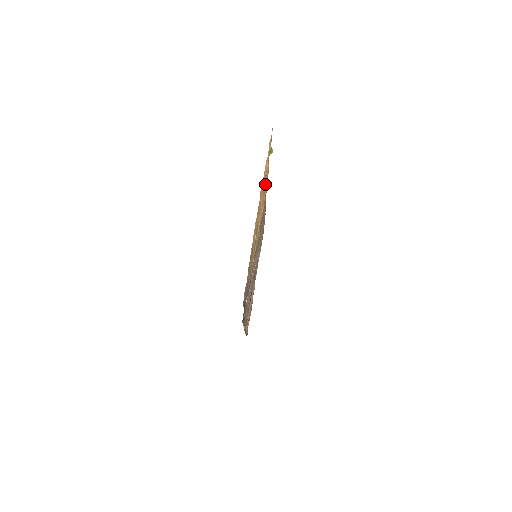
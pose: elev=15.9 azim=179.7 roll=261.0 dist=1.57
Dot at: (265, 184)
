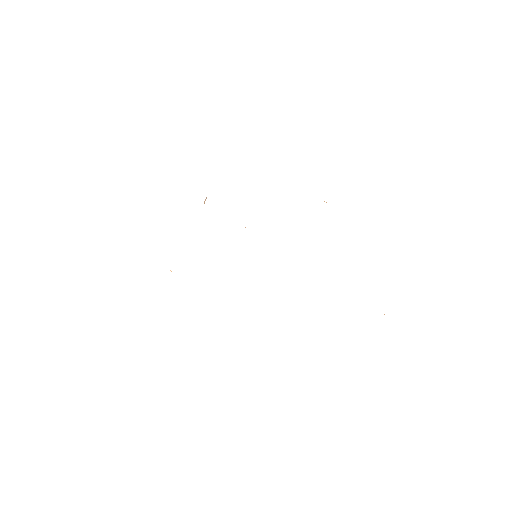
Dot at: occluded
